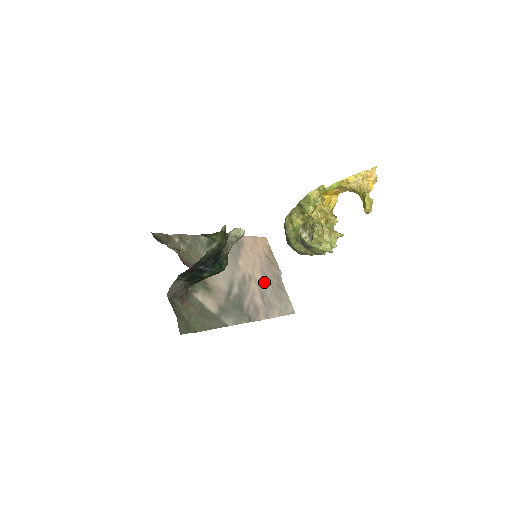
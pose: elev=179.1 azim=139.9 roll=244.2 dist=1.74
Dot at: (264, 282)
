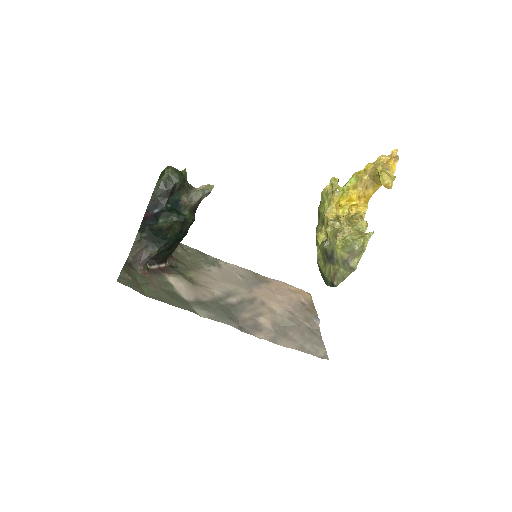
Dot at: (286, 317)
